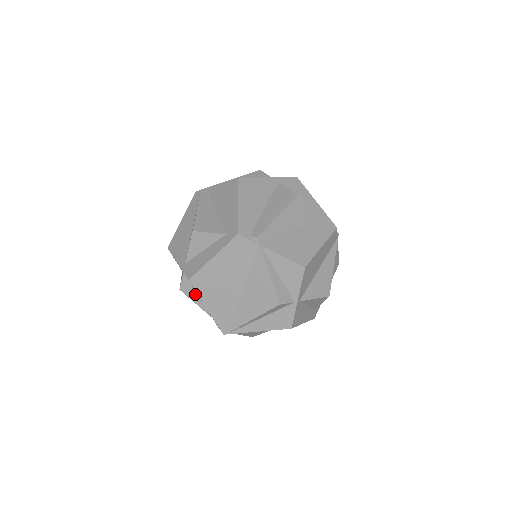
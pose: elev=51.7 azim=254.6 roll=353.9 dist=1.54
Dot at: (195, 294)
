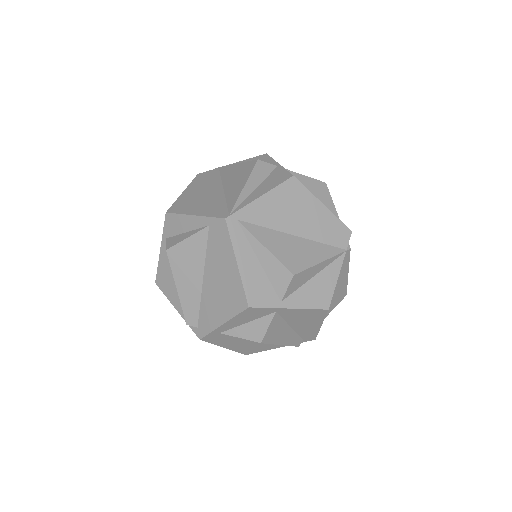
Dot at: (182, 235)
